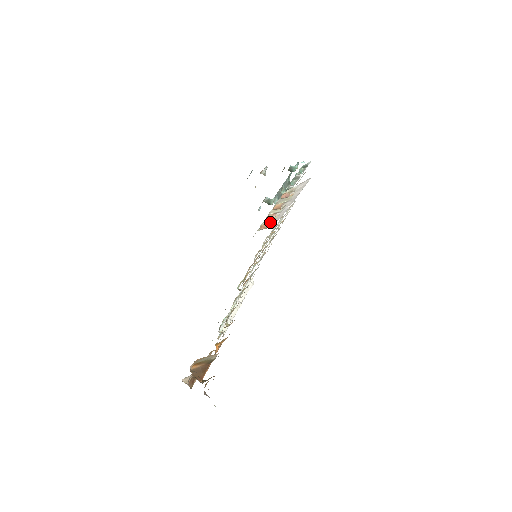
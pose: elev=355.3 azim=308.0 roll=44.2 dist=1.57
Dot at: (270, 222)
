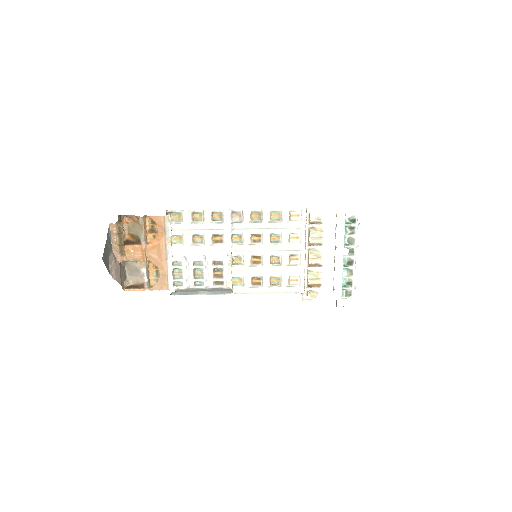
Dot at: (318, 286)
